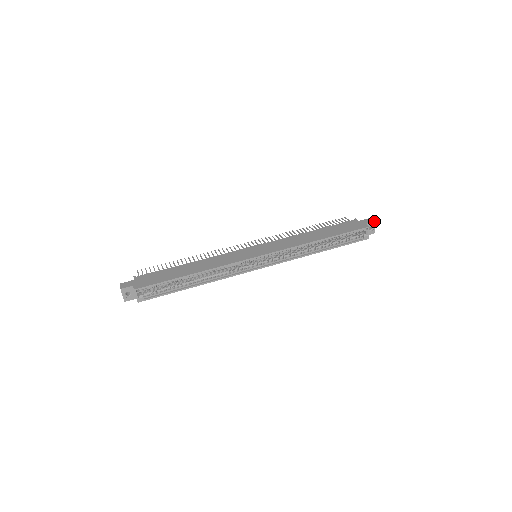
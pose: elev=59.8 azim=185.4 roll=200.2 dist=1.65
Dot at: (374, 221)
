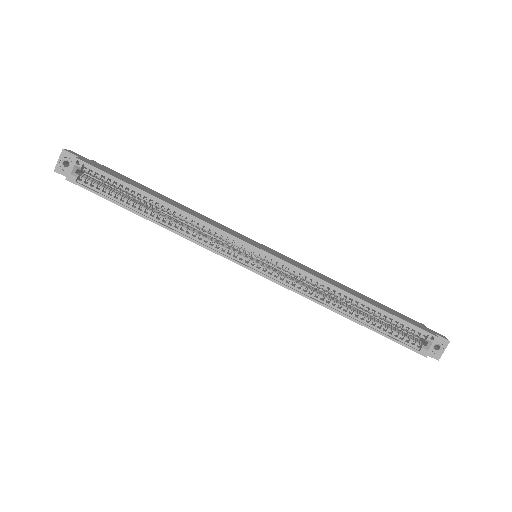
Dot at: occluded
